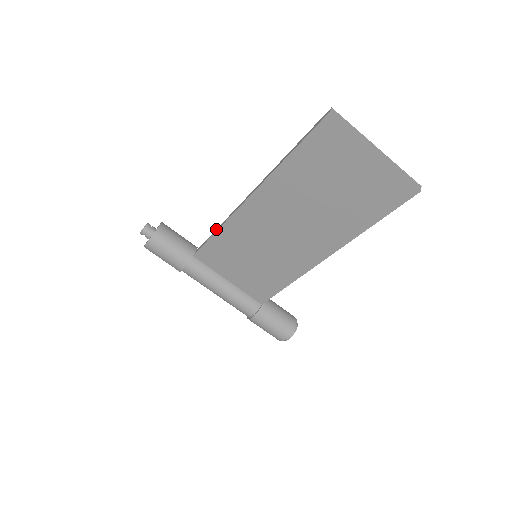
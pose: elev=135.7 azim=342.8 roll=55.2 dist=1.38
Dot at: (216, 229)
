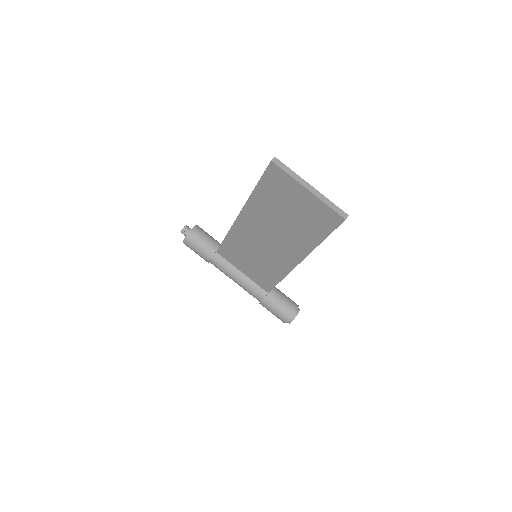
Dot at: occluded
